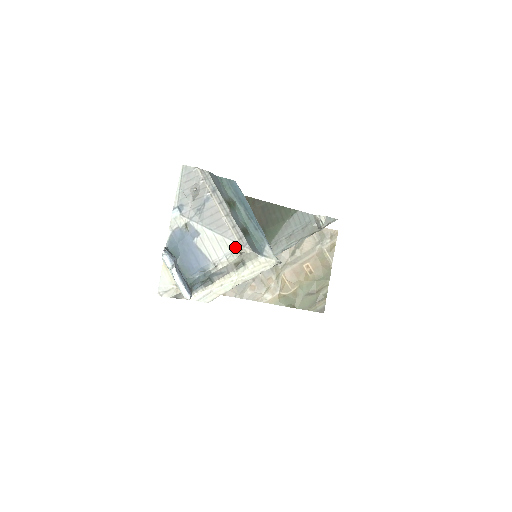
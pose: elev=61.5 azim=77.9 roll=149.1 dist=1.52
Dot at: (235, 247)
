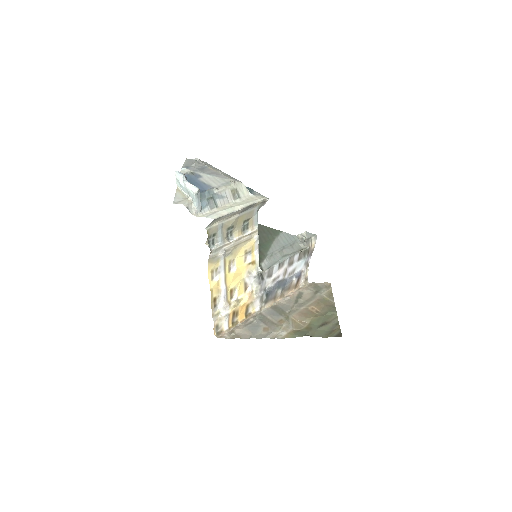
Dot at: (229, 181)
